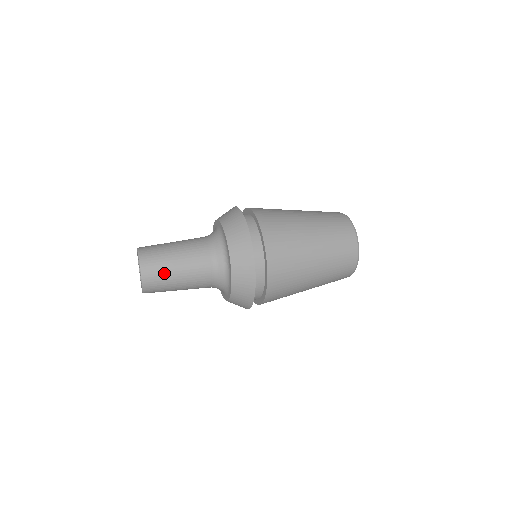
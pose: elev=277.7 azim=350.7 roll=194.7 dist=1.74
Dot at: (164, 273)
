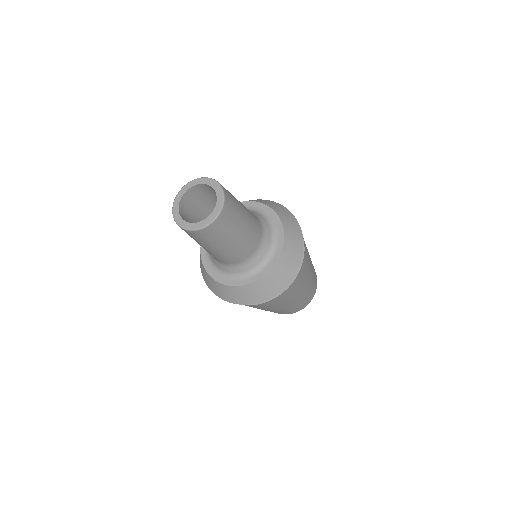
Dot at: (228, 231)
